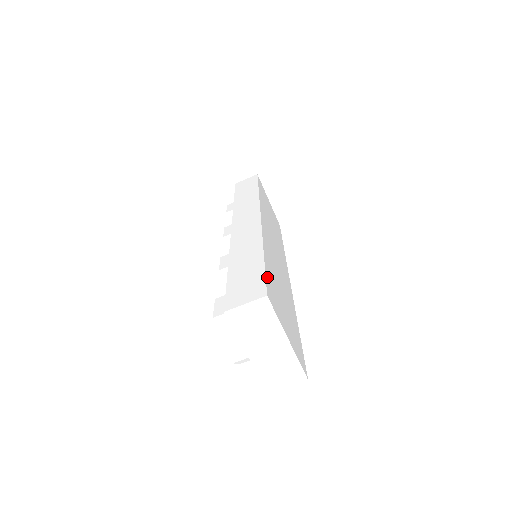
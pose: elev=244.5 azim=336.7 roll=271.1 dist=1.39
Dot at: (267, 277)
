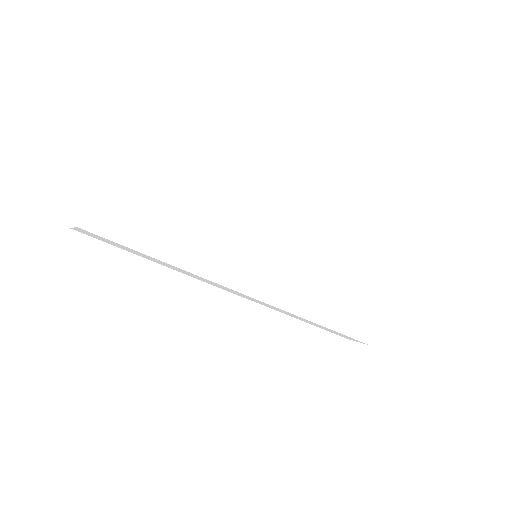
Dot at: (160, 153)
